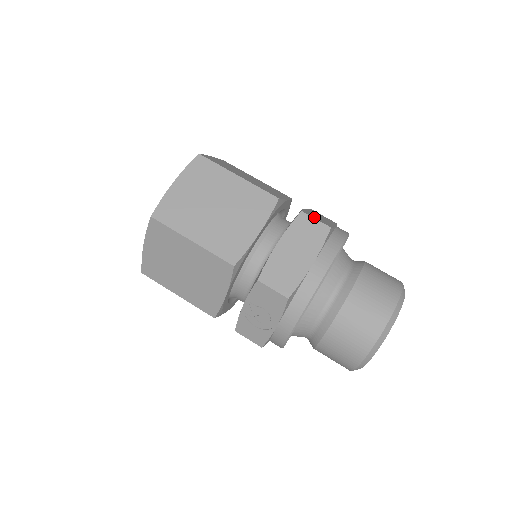
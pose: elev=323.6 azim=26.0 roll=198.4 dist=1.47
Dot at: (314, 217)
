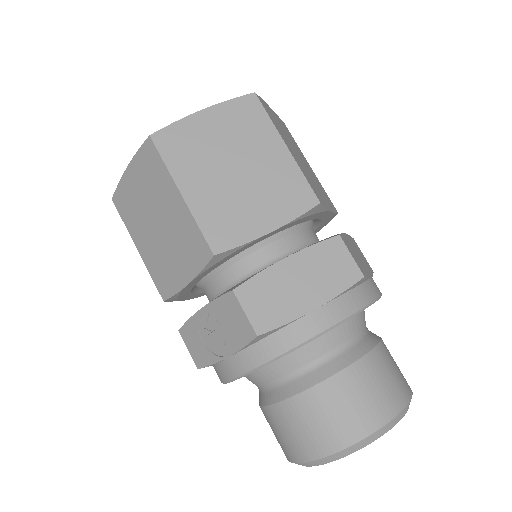
Dot at: (351, 251)
